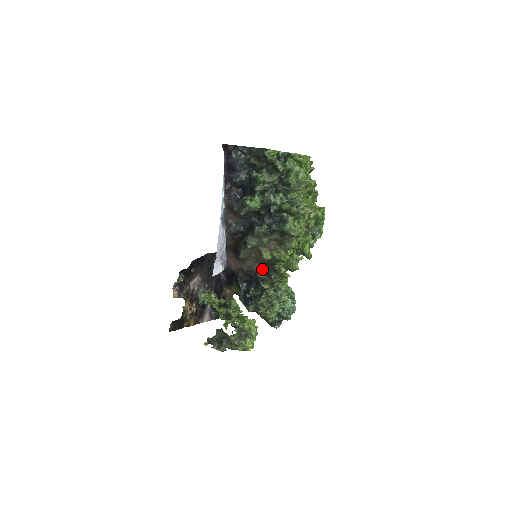
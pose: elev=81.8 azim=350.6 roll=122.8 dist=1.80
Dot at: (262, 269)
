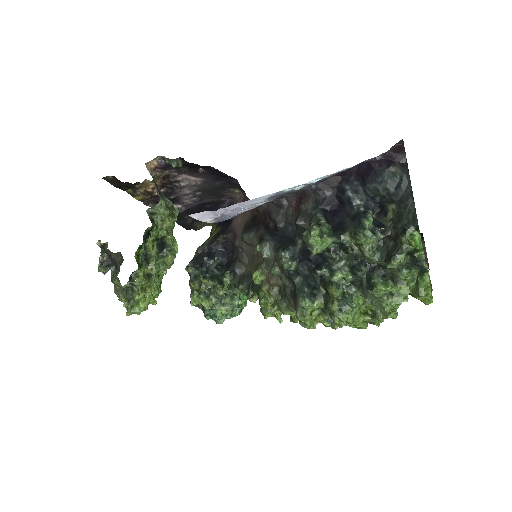
Dot at: (247, 266)
